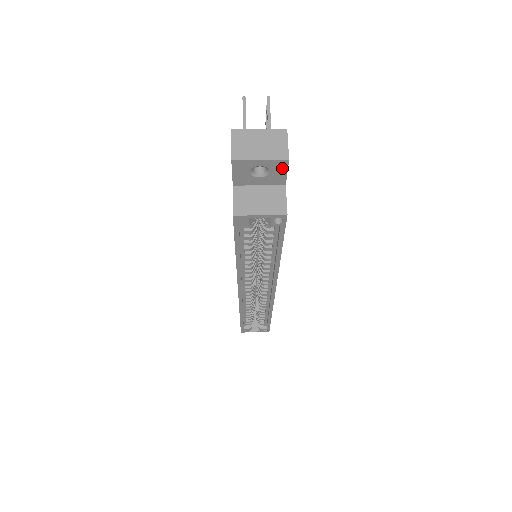
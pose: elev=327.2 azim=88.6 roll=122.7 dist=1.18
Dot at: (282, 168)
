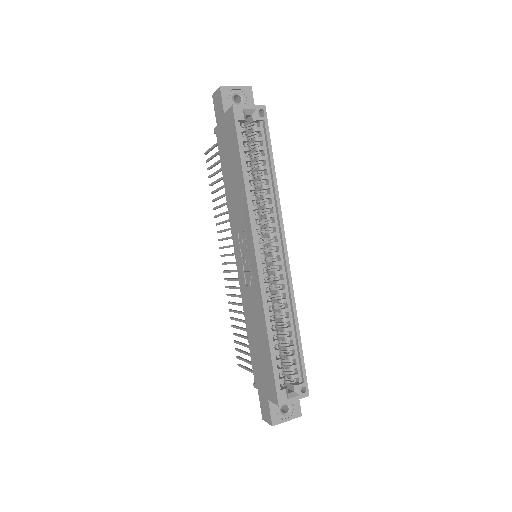
Dot at: (250, 95)
